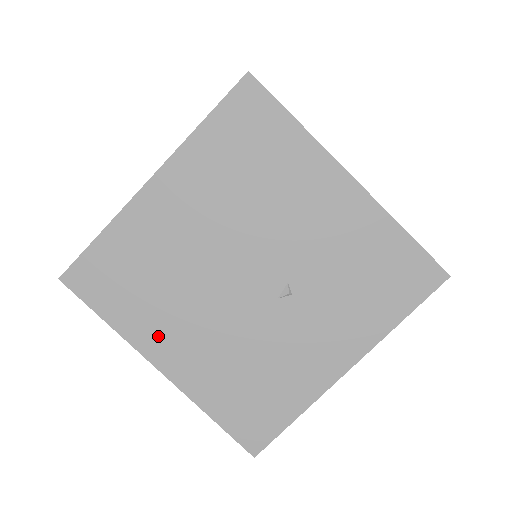
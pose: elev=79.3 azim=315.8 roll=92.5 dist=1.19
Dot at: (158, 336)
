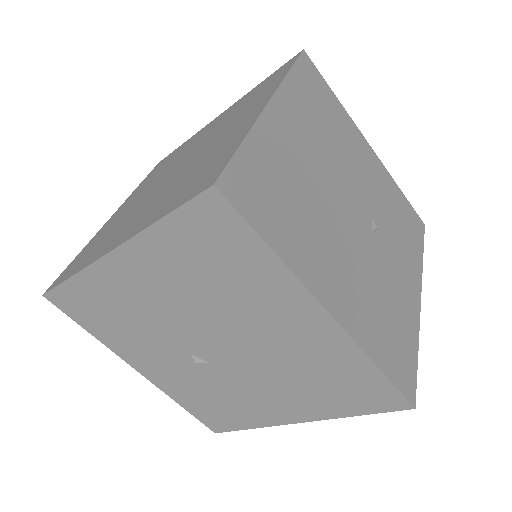
Dot at: (317, 268)
